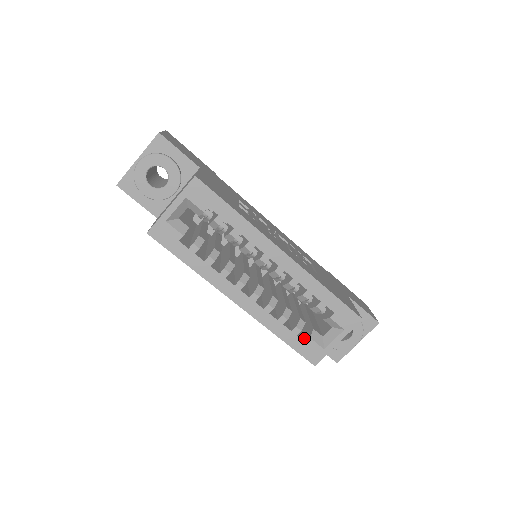
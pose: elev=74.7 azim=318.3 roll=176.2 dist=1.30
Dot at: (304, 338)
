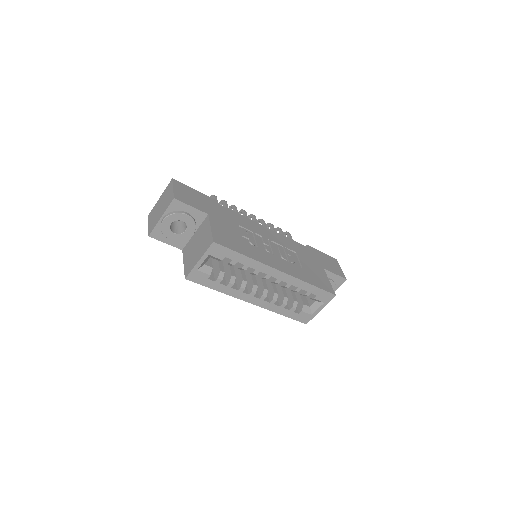
Dot at: (298, 310)
